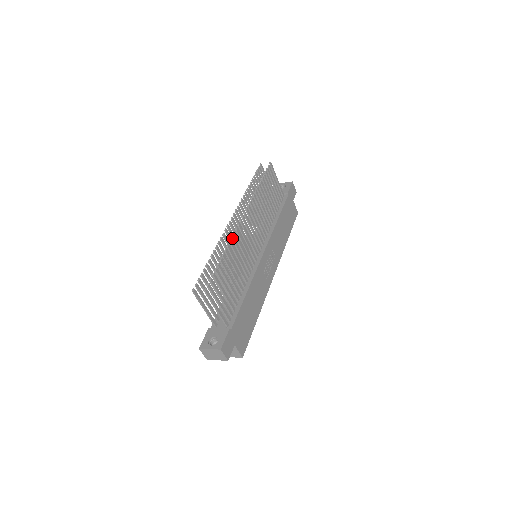
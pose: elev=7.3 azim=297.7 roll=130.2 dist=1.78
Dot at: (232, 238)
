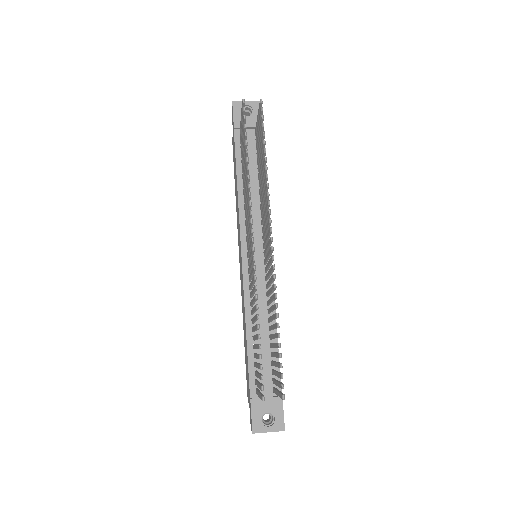
Dot at: occluded
